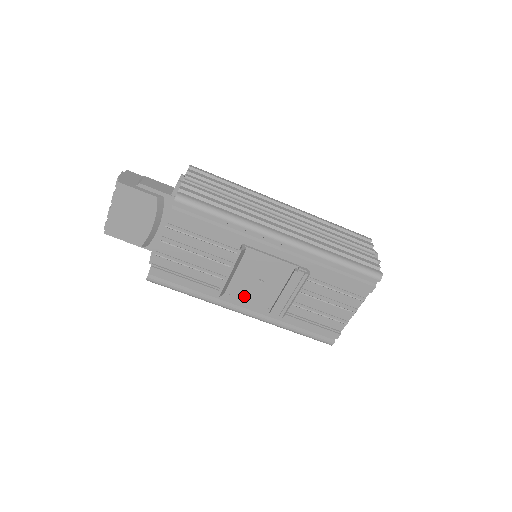
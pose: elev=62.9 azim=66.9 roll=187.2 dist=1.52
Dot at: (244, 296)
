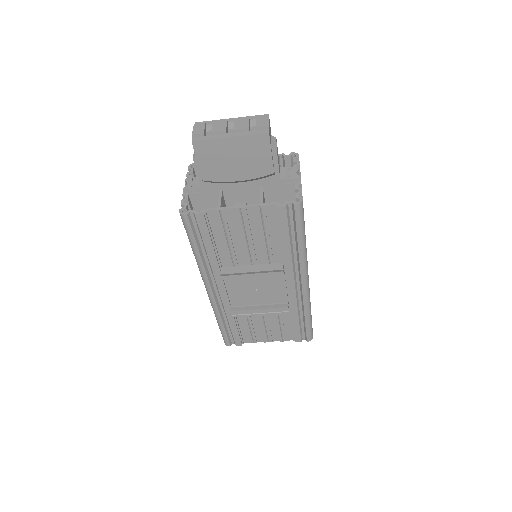
Dot at: (230, 286)
